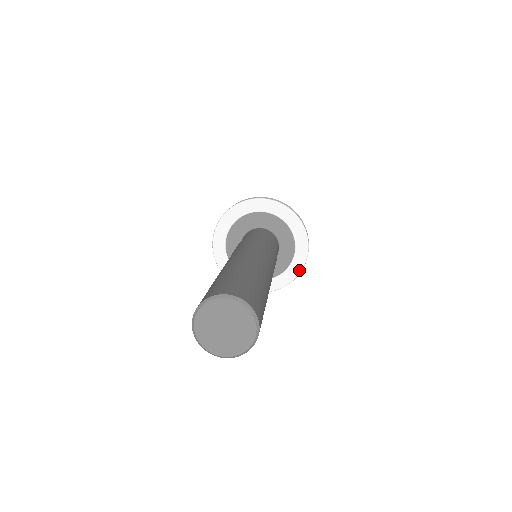
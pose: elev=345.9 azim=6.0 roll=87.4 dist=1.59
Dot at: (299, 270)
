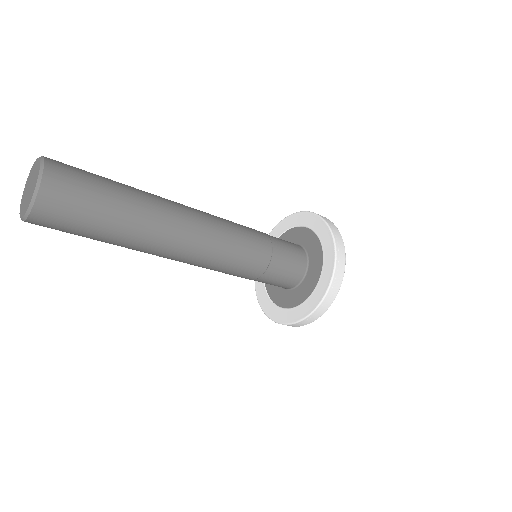
Dot at: (320, 299)
